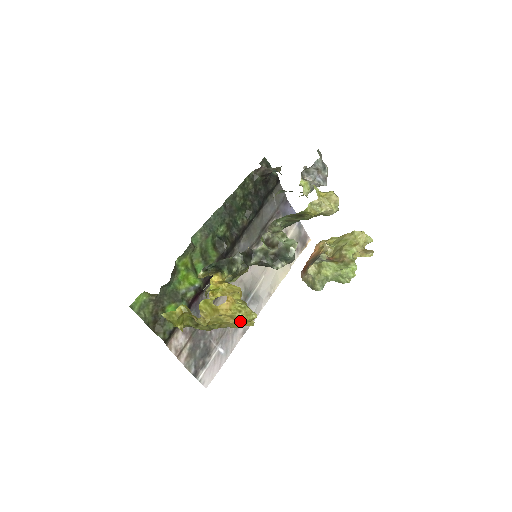
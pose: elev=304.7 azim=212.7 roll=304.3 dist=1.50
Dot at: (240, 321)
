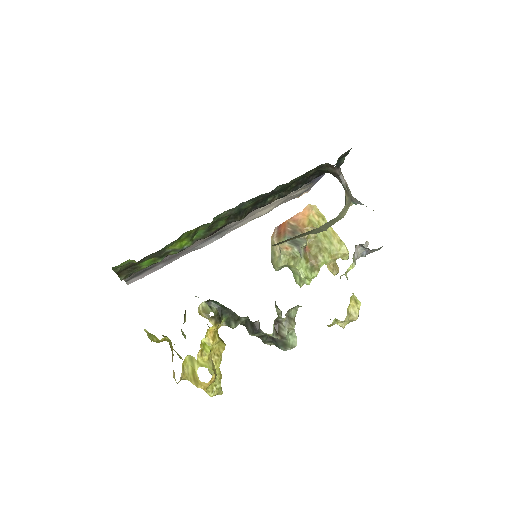
Dot at: occluded
